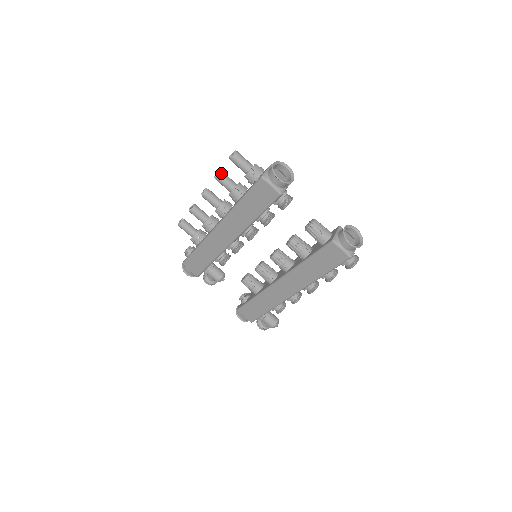
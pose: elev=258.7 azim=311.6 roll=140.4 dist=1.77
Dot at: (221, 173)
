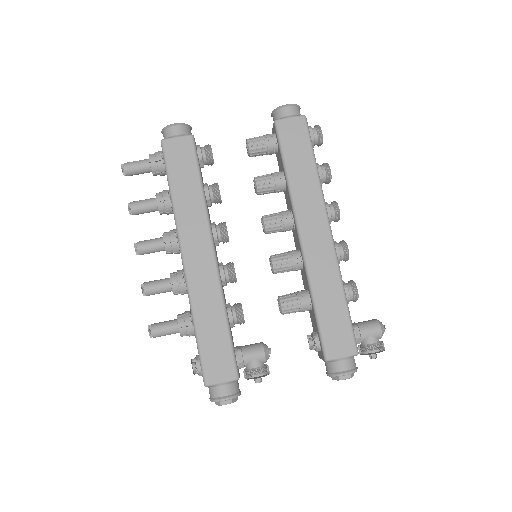
Dot at: (132, 202)
